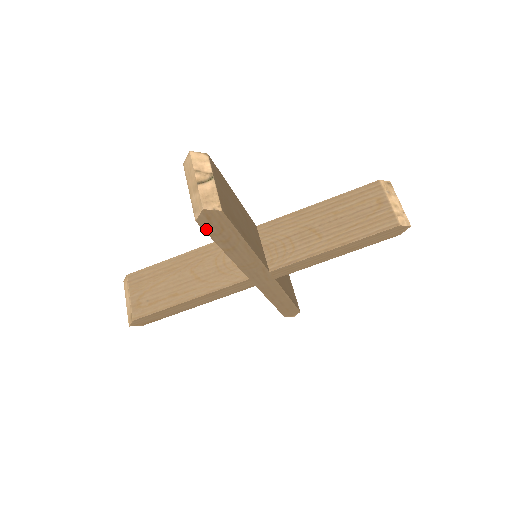
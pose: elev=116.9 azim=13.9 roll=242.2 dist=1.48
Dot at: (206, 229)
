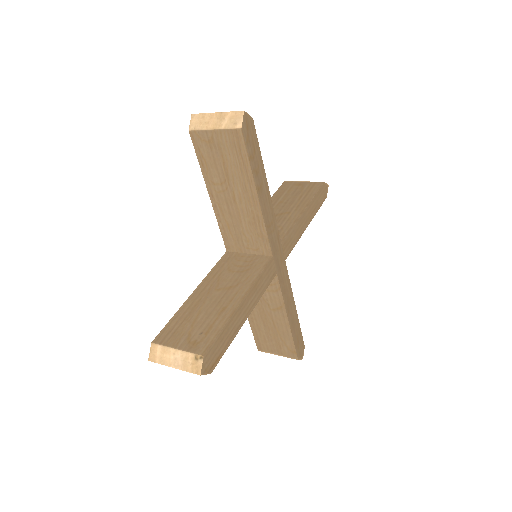
Dot at: (246, 146)
